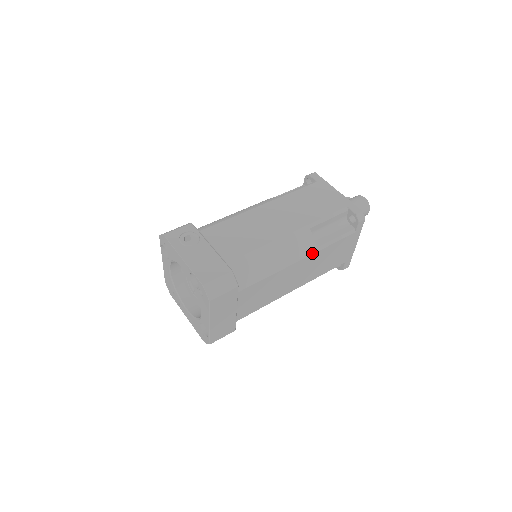
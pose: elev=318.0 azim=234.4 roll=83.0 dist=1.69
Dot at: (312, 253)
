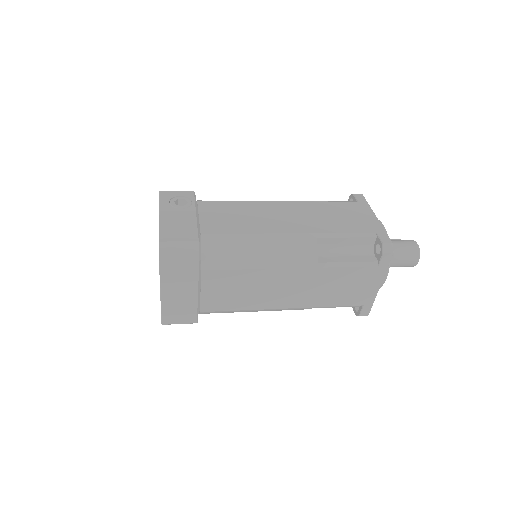
Dot at: (310, 266)
